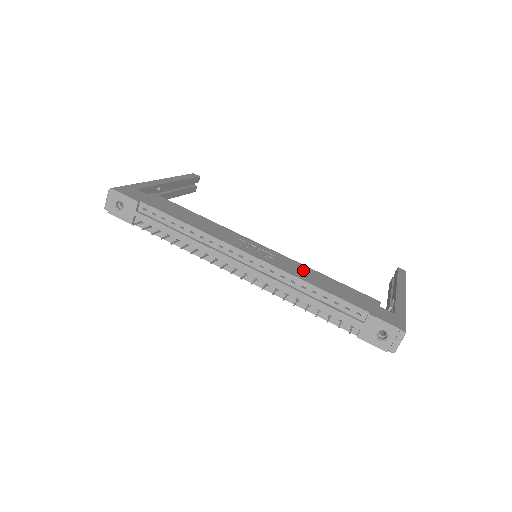
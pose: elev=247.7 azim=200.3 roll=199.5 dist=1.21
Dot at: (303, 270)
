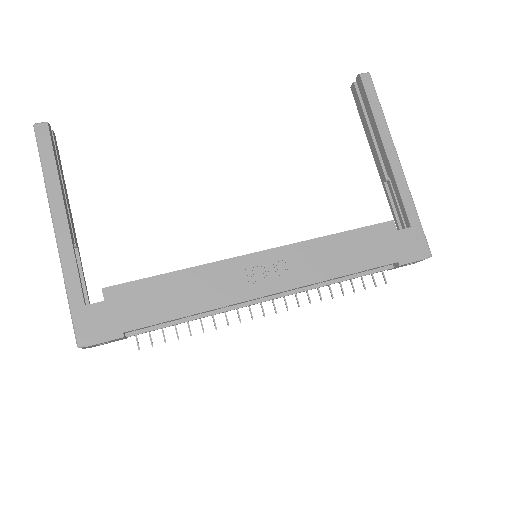
Dot at: (318, 255)
